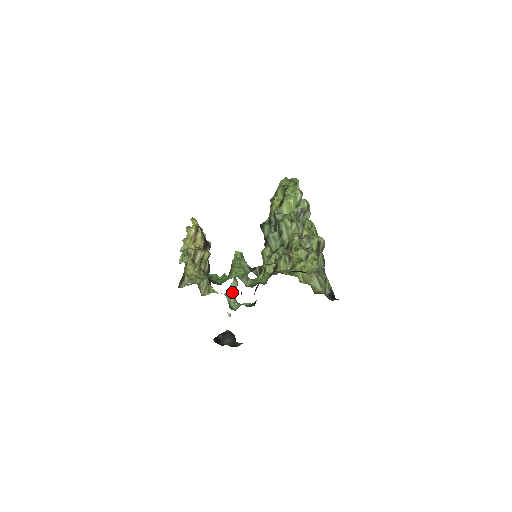
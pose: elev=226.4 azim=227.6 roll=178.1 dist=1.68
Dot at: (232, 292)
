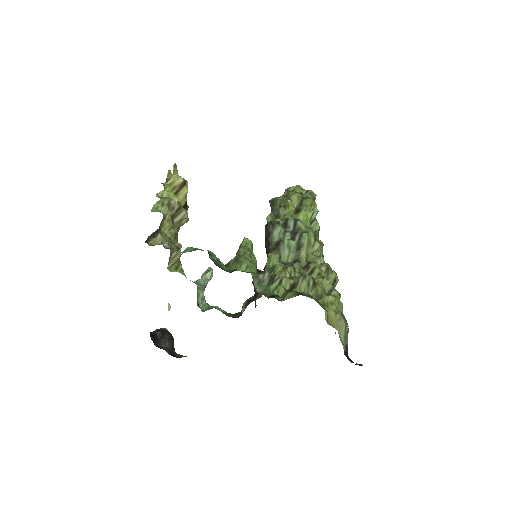
Dot at: (204, 284)
